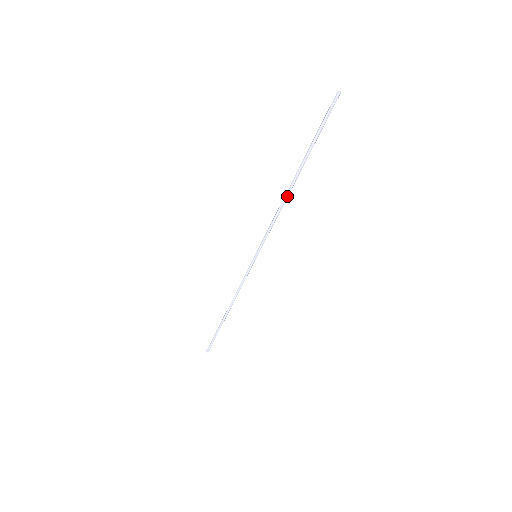
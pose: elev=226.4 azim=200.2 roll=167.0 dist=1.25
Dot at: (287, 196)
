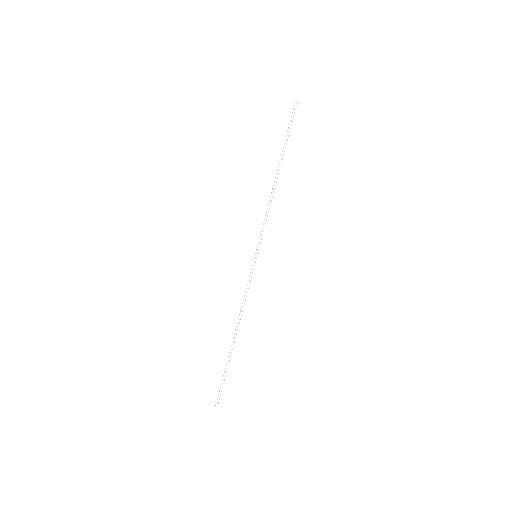
Dot at: occluded
